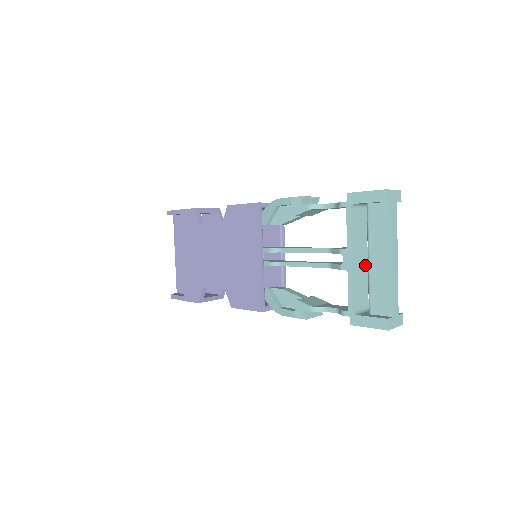
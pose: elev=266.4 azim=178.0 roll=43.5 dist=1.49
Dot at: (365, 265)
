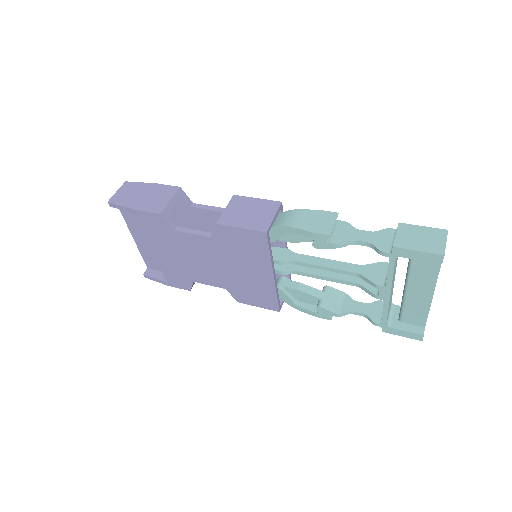
Dot at: (394, 280)
